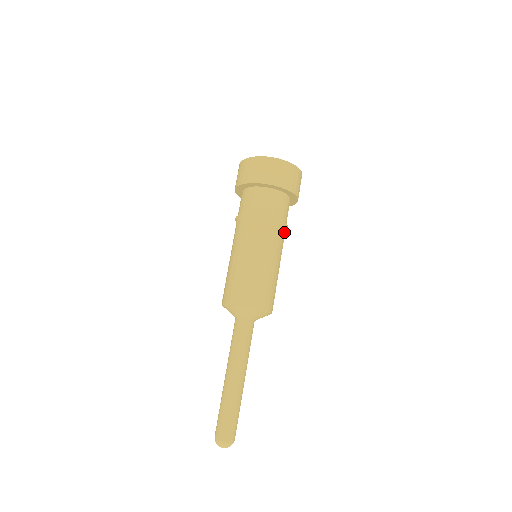
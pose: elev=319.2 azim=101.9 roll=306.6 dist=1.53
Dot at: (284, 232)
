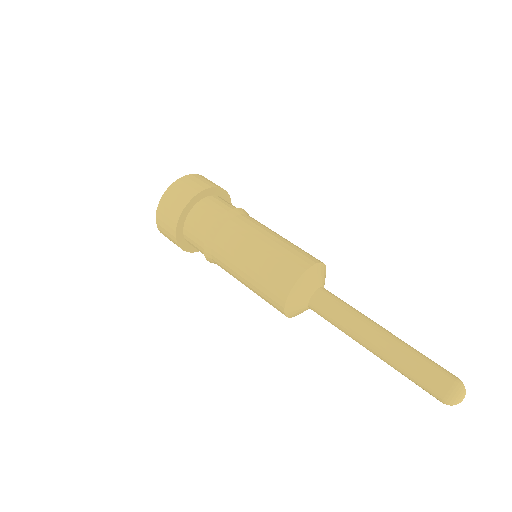
Dot at: occluded
